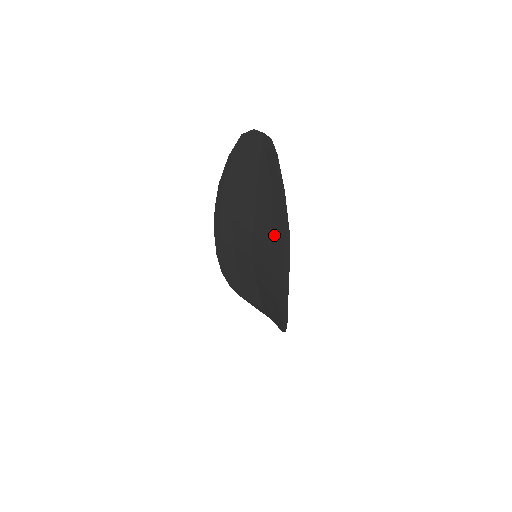
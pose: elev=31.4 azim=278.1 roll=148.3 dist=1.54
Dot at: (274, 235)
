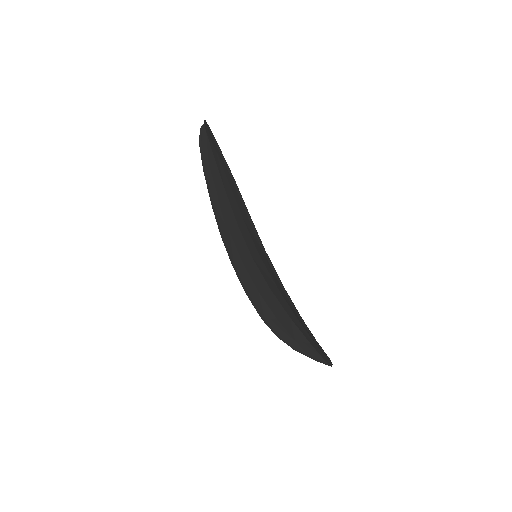
Dot at: (237, 201)
